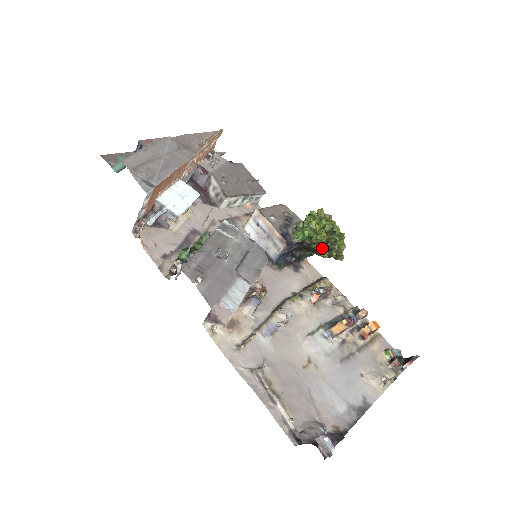
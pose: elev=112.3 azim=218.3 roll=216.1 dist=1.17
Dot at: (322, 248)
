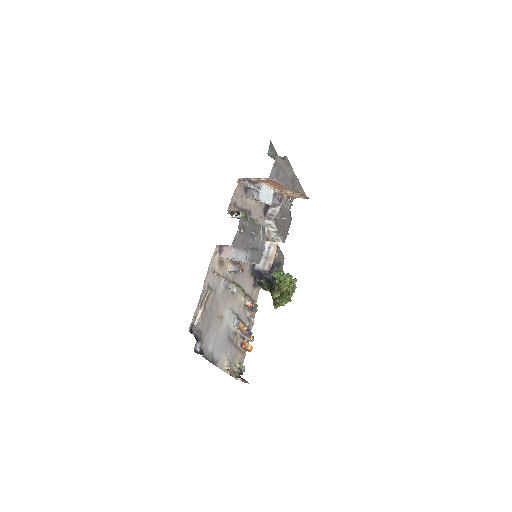
Dot at: (278, 292)
